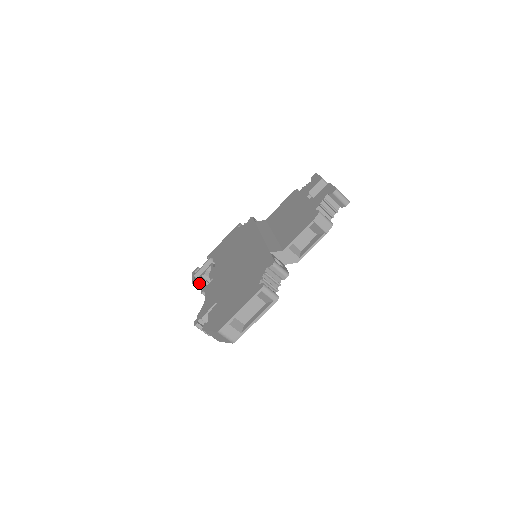
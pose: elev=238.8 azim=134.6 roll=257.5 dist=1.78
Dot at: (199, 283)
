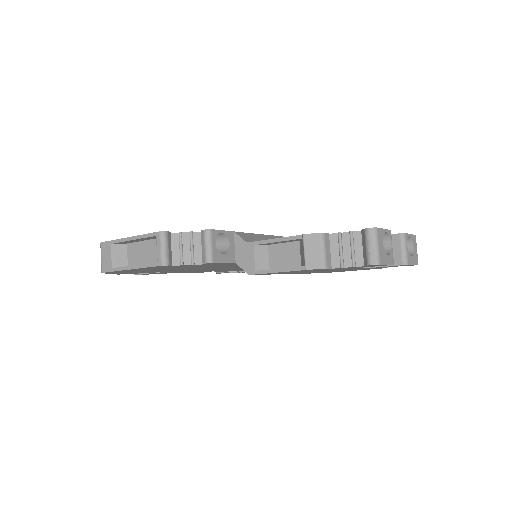
Dot at: occluded
